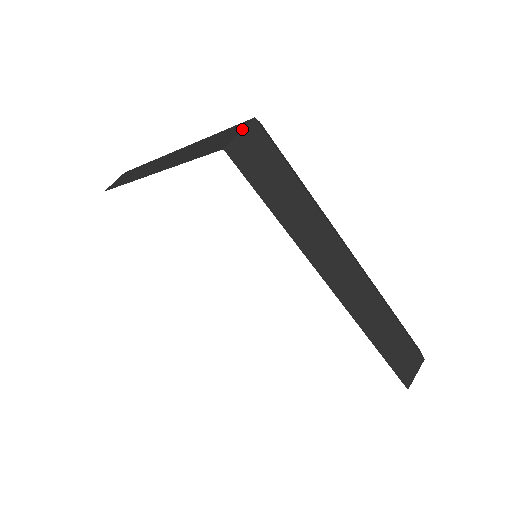
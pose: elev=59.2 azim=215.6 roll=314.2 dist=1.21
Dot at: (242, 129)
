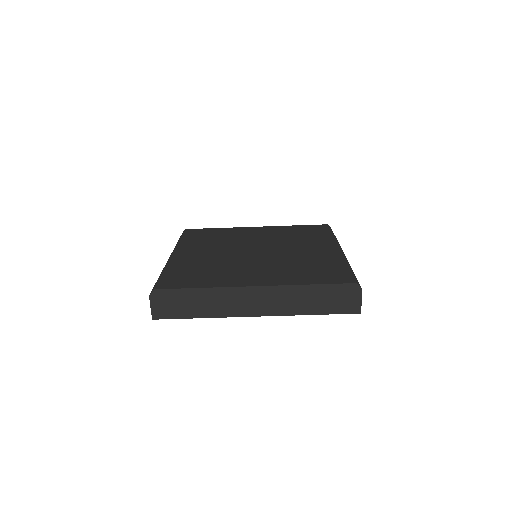
Dot at: (150, 305)
